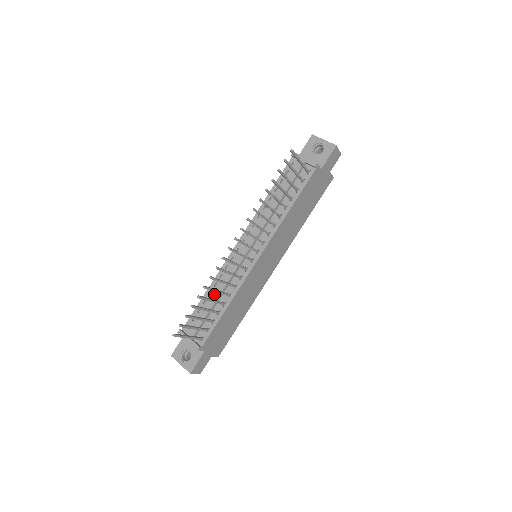
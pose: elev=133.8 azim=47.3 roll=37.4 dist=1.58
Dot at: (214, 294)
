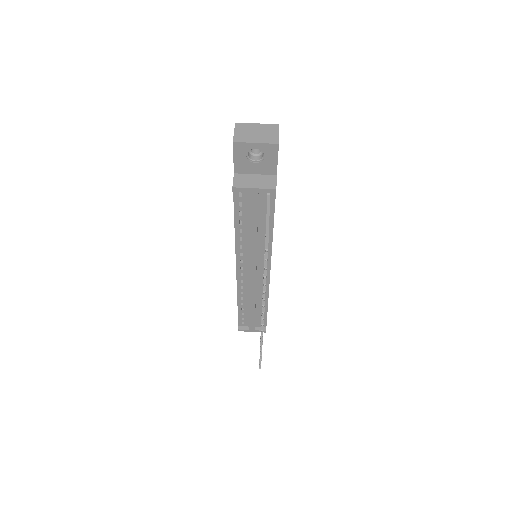
Dot at: occluded
